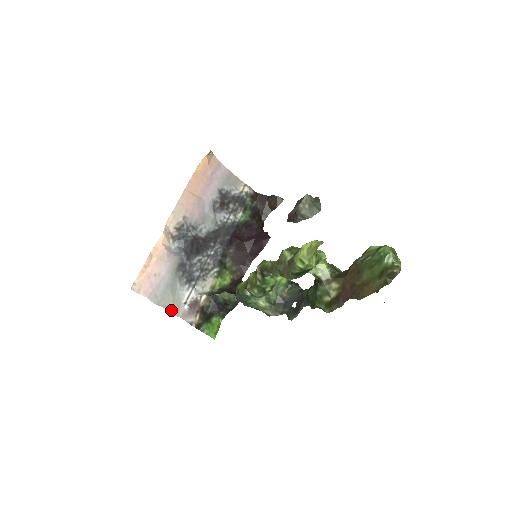
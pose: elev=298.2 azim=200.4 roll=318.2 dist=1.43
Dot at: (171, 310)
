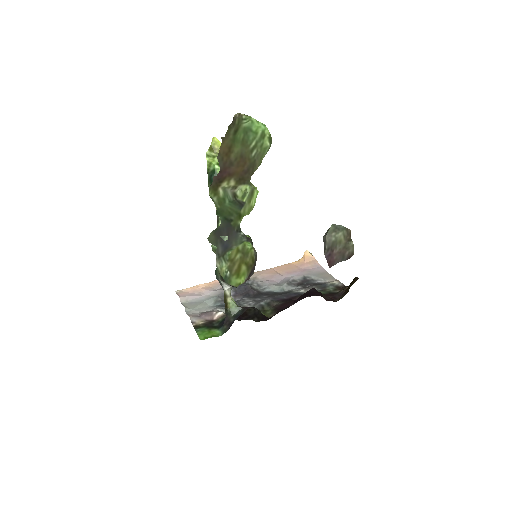
Dot at: (188, 311)
